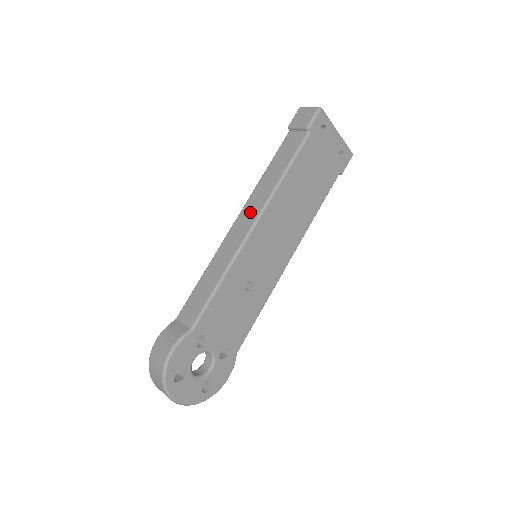
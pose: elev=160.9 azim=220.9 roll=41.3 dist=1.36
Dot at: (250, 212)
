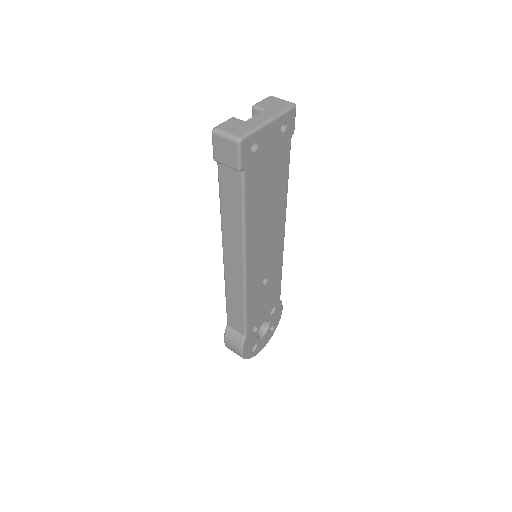
Dot at: (233, 253)
